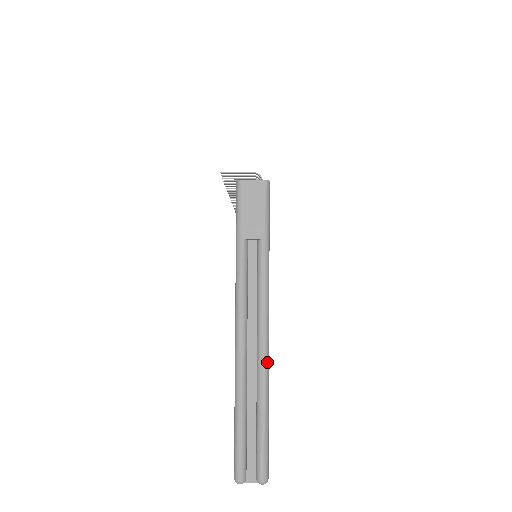
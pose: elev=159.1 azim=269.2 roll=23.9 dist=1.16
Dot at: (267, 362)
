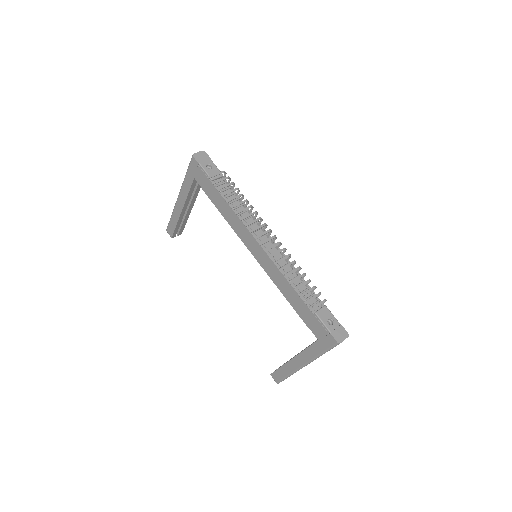
Dot at: occluded
